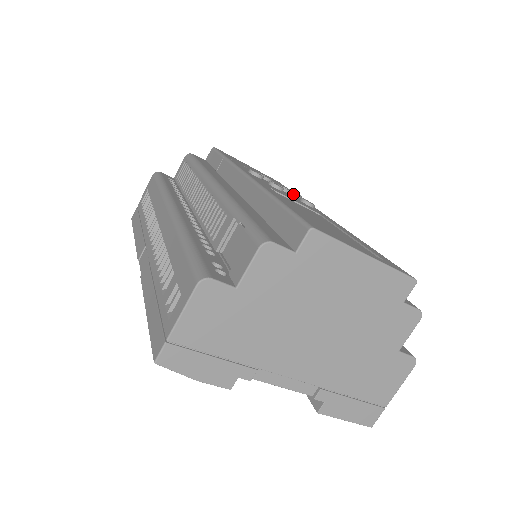
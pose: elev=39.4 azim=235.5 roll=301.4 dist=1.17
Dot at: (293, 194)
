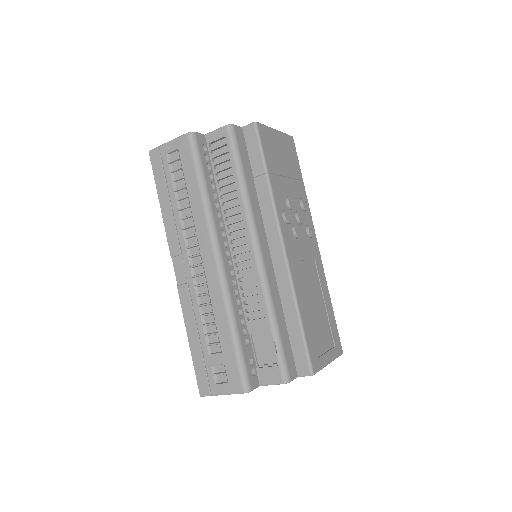
Dot at: (303, 209)
